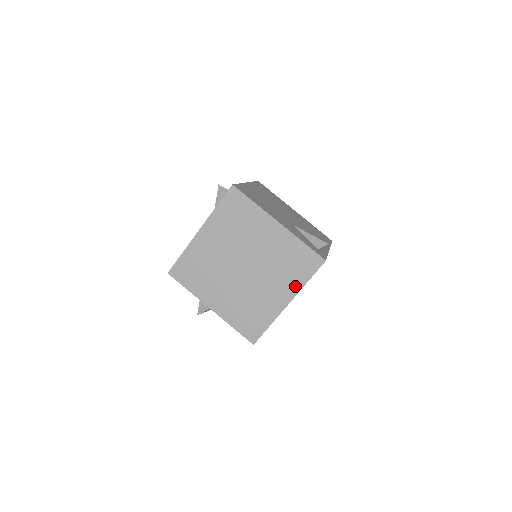
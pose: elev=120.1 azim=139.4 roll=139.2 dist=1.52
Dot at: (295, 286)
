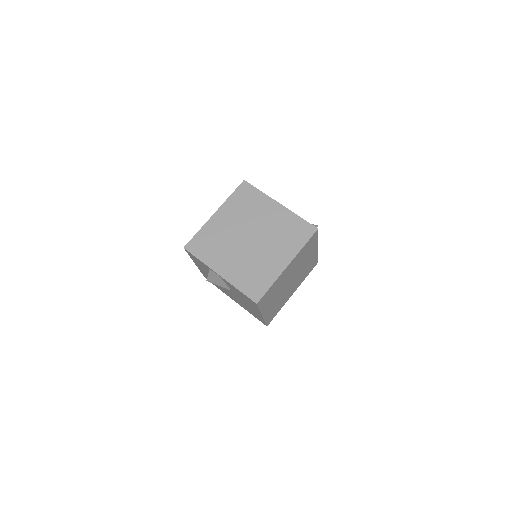
Dot at: (294, 250)
